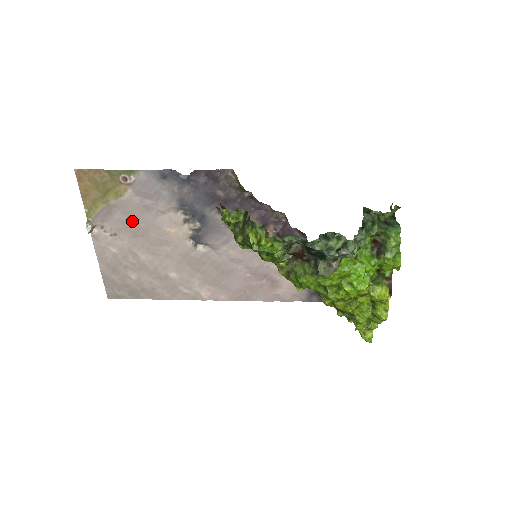
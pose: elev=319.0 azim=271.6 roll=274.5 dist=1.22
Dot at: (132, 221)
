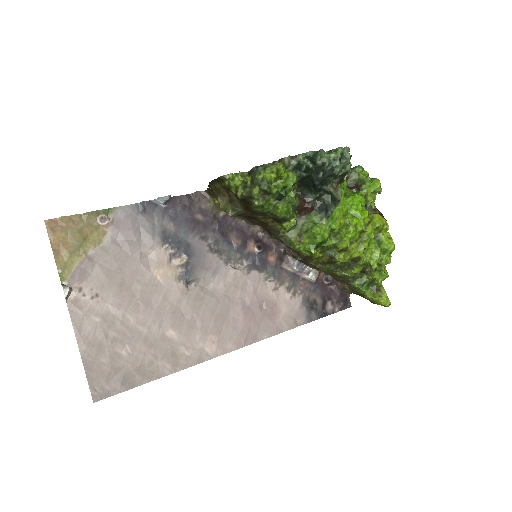
Dot at: (115, 271)
